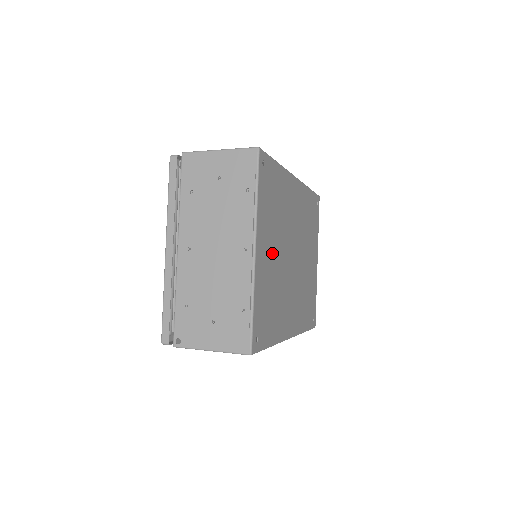
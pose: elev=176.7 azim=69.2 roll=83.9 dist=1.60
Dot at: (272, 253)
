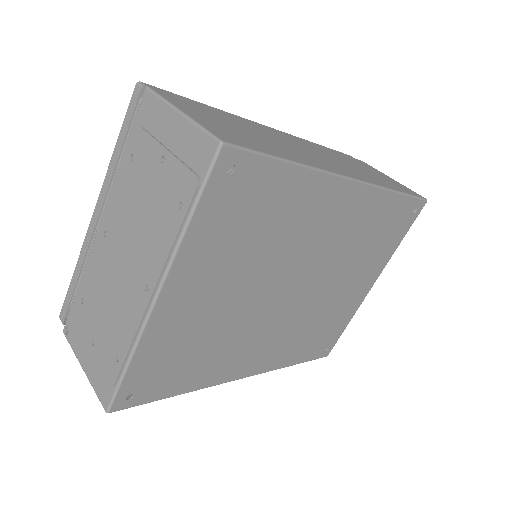
Dot at: (219, 293)
